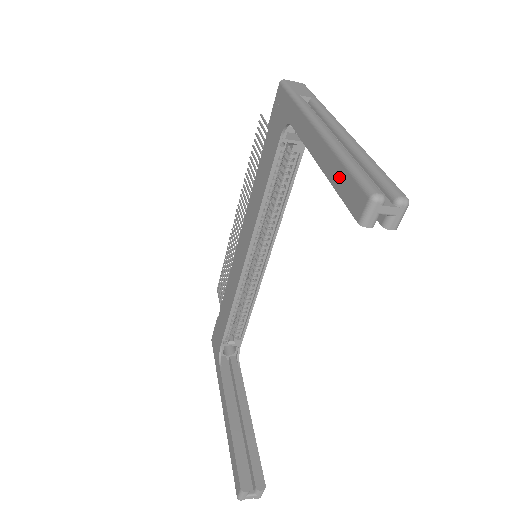
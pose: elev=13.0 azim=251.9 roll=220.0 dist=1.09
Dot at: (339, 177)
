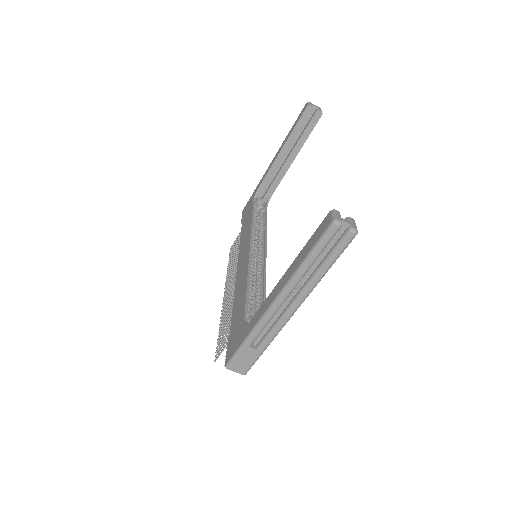
Dot at: (293, 128)
